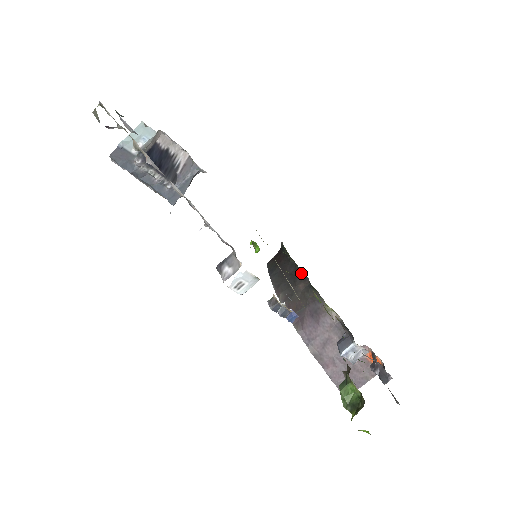
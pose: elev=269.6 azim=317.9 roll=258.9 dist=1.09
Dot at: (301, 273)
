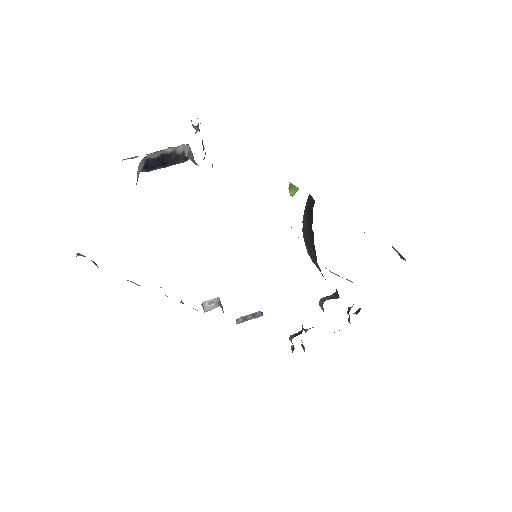
Dot at: (314, 247)
